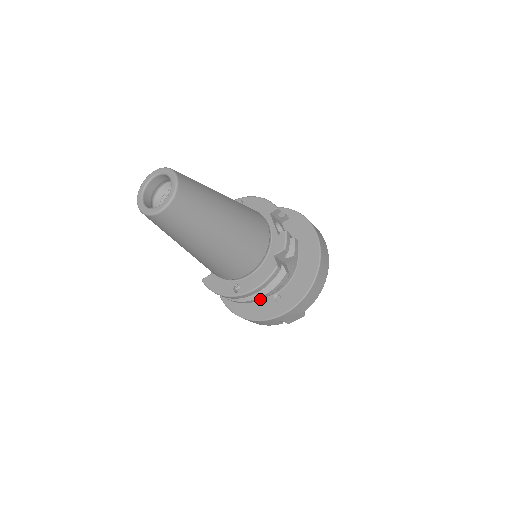
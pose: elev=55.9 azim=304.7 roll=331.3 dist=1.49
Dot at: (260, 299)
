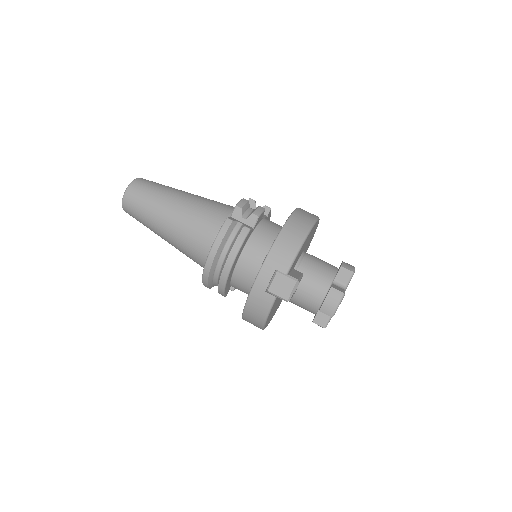
Dot at: (230, 263)
